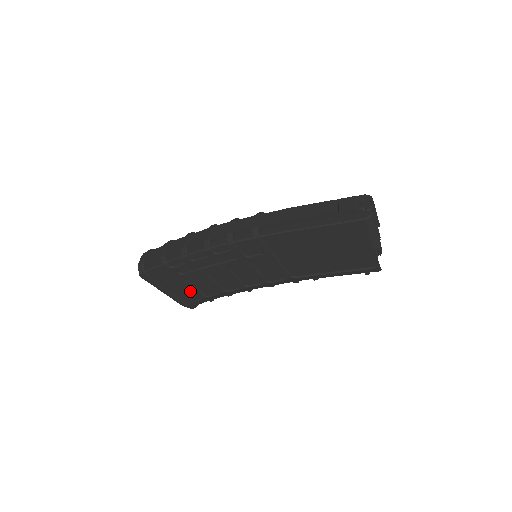
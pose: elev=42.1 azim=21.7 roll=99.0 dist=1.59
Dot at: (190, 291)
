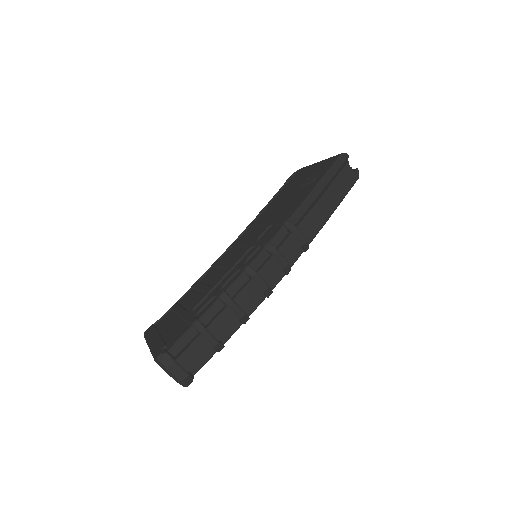
Dot at: occluded
